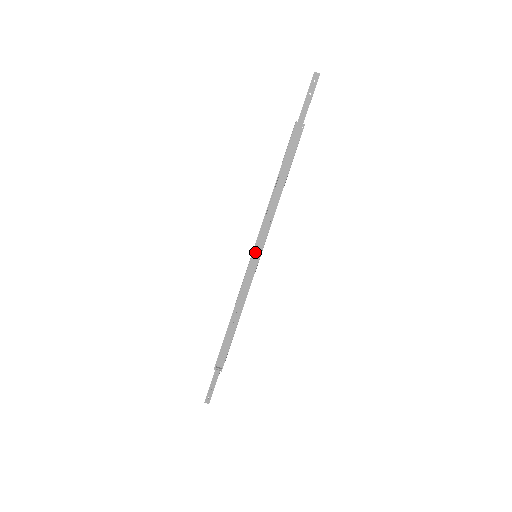
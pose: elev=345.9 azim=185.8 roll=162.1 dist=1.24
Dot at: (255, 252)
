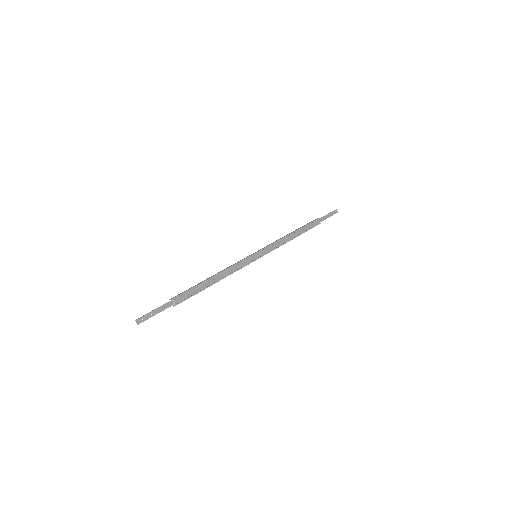
Dot at: (259, 253)
